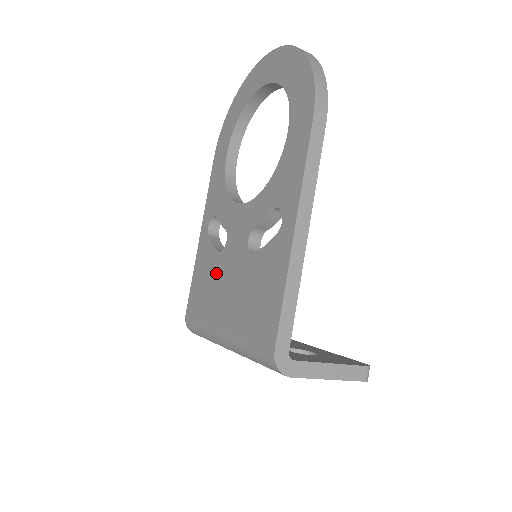
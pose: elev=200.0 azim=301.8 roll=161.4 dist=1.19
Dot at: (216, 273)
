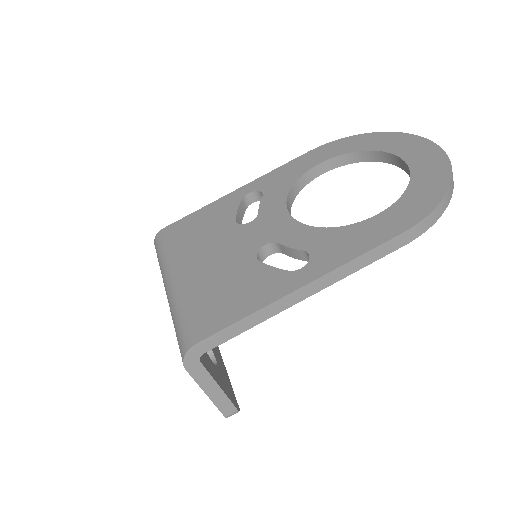
Dot at: (218, 233)
